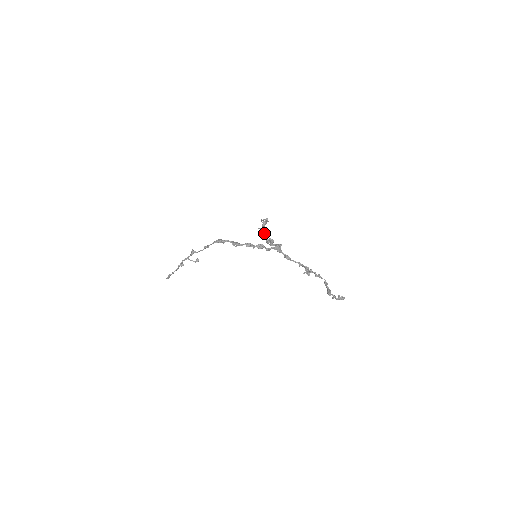
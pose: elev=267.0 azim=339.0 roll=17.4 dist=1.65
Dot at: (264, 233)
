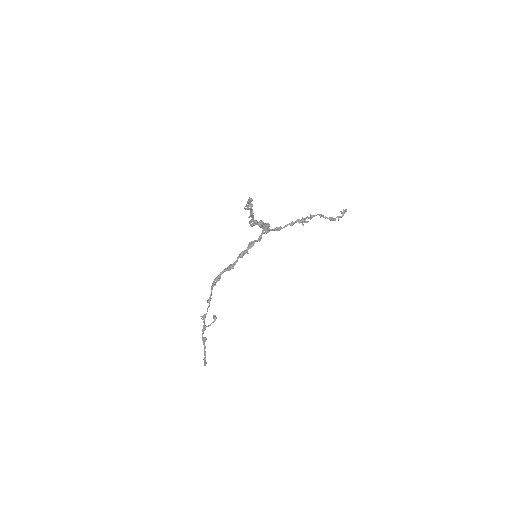
Dot at: (253, 220)
